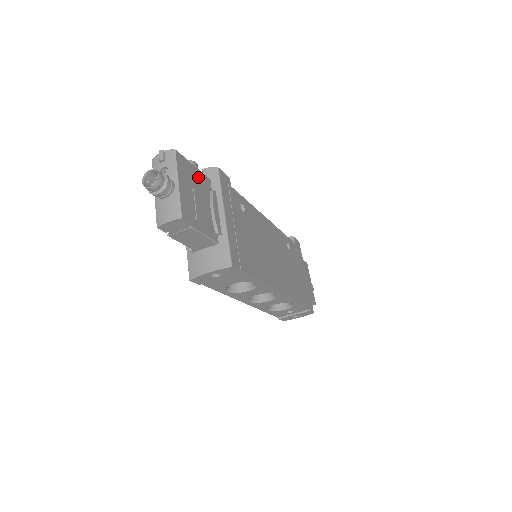
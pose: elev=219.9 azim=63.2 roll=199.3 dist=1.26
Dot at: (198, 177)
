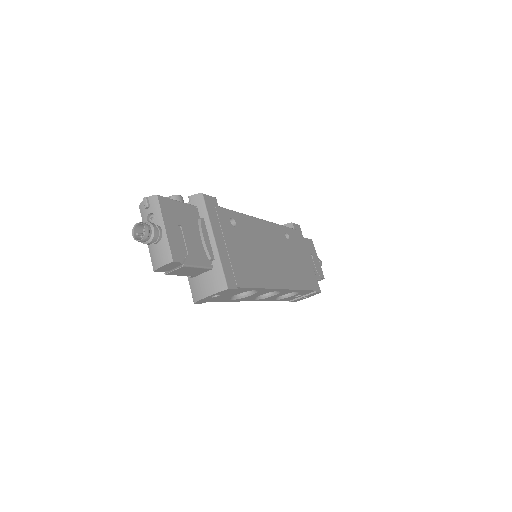
Dot at: (184, 211)
